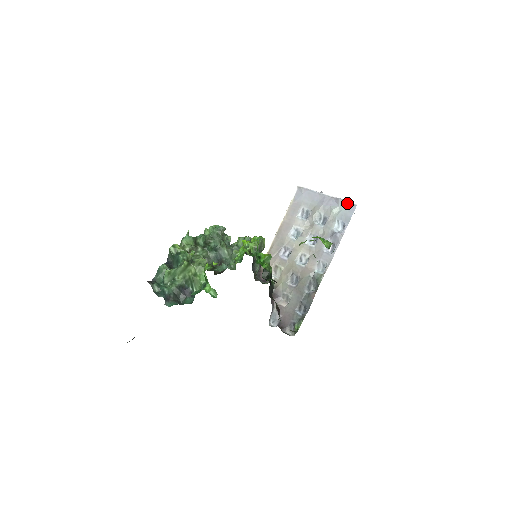
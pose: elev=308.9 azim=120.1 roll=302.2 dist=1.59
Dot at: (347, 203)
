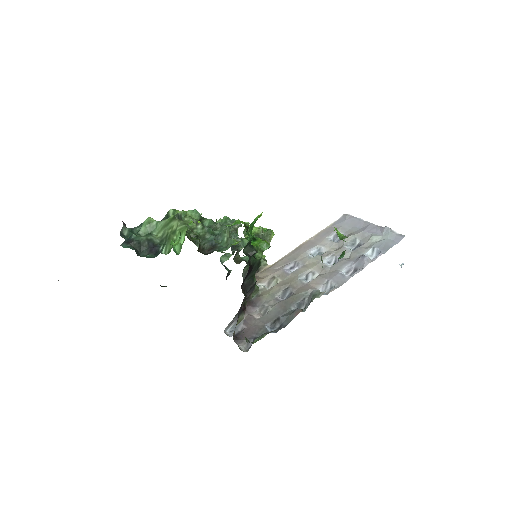
Dot at: (394, 233)
